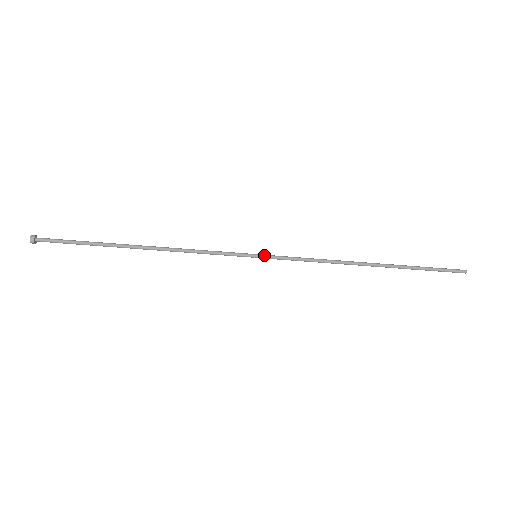
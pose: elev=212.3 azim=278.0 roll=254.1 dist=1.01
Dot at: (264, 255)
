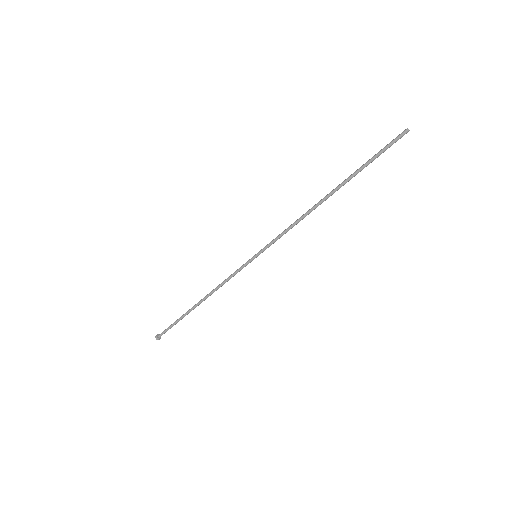
Dot at: (260, 251)
